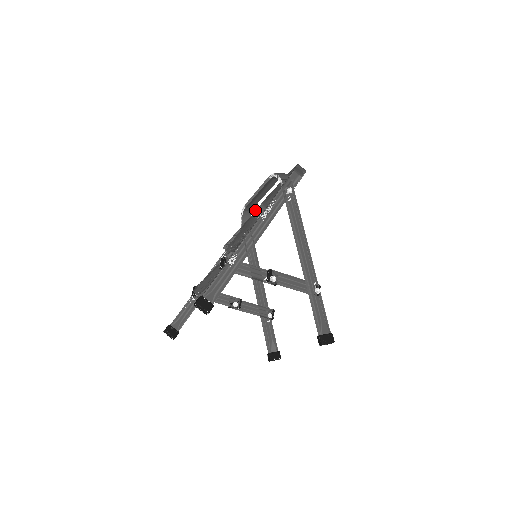
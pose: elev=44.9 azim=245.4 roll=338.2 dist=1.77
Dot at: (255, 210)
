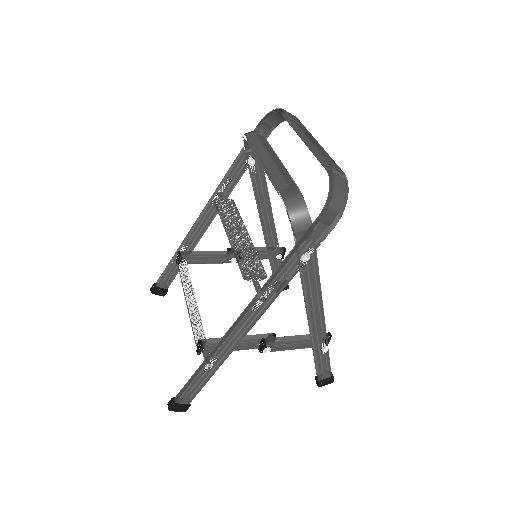
Dot at: occluded
